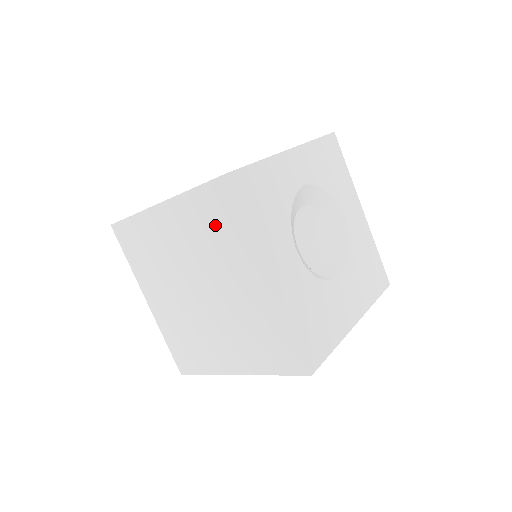
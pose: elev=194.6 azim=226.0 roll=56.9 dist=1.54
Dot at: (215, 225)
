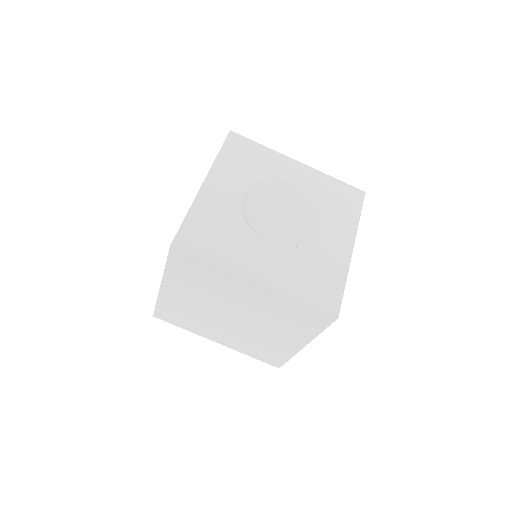
Dot at: occluded
